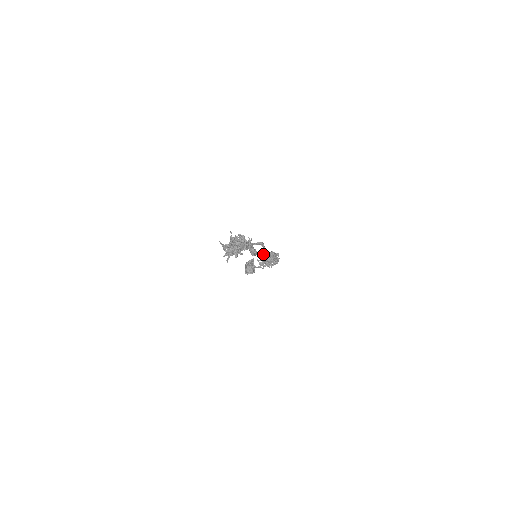
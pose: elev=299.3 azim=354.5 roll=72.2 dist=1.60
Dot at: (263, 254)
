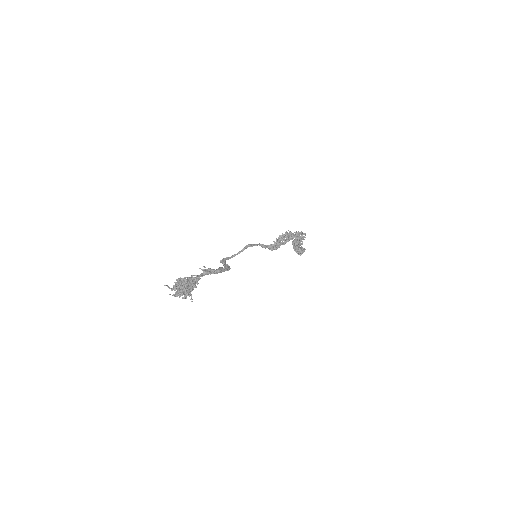
Dot at: occluded
